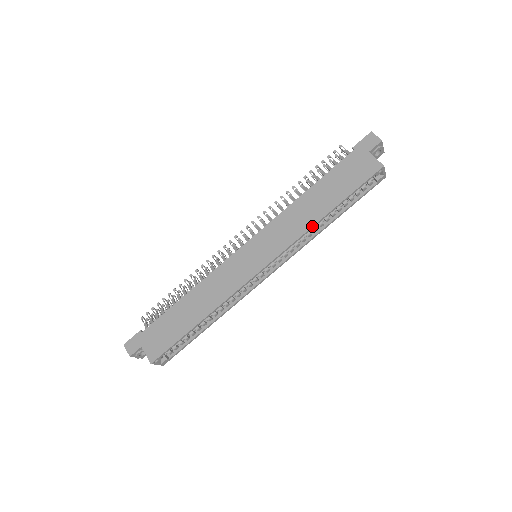
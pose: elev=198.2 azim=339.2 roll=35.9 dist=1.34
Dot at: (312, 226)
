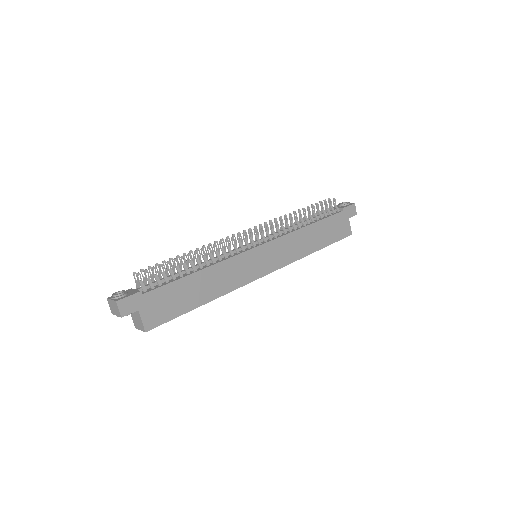
Dot at: occluded
